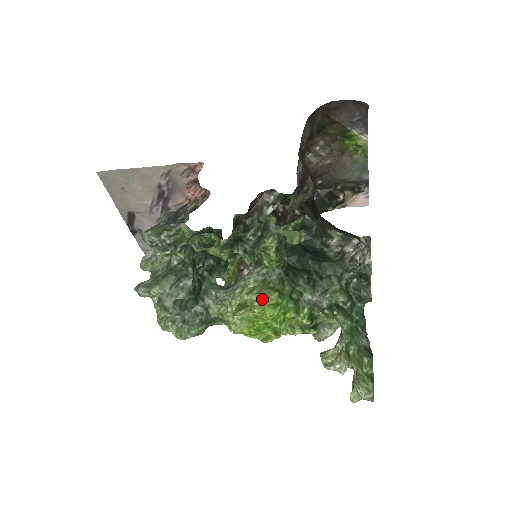
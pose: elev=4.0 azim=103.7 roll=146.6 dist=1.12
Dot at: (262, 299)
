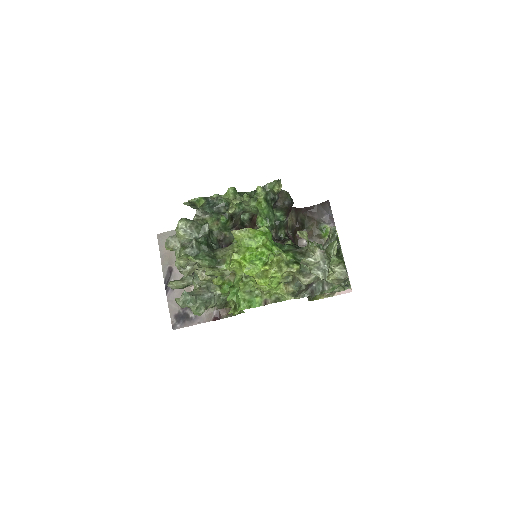
Dot at: occluded
